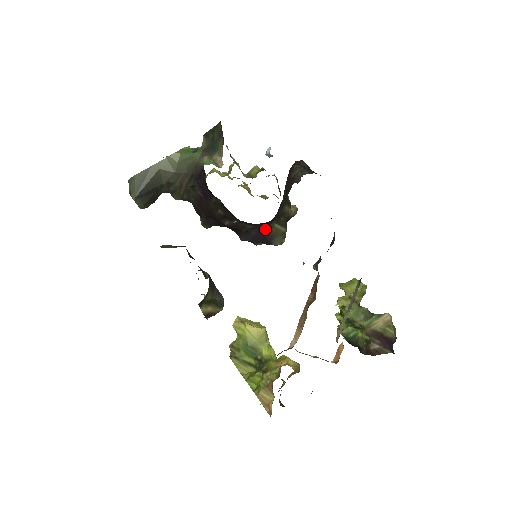
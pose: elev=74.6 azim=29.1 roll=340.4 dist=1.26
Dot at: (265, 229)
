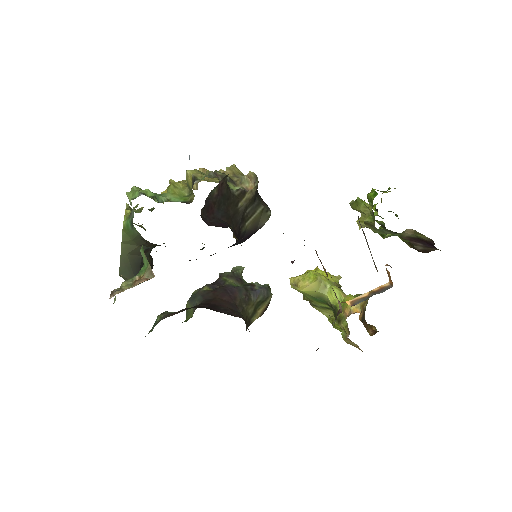
Dot at: (241, 237)
